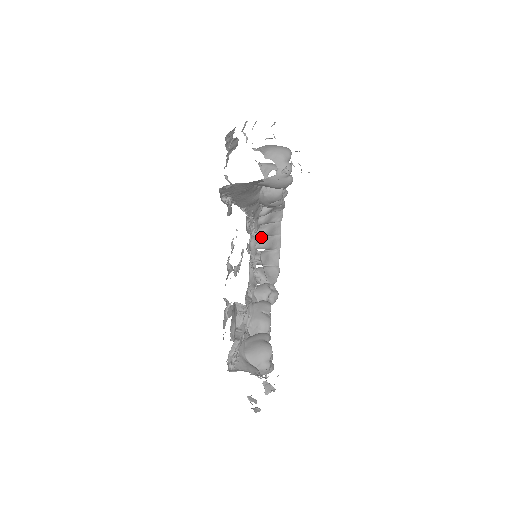
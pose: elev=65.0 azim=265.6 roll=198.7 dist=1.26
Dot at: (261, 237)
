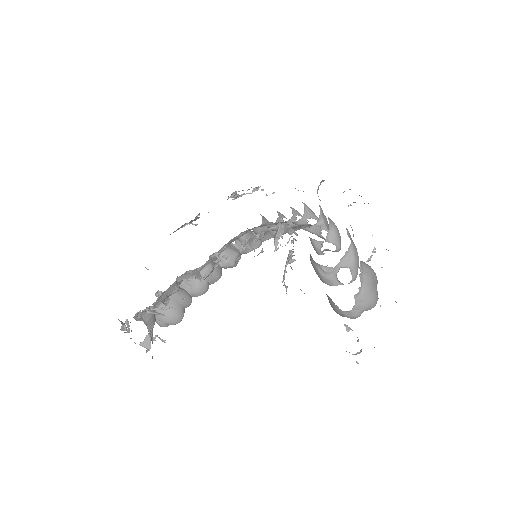
Dot at: (281, 219)
